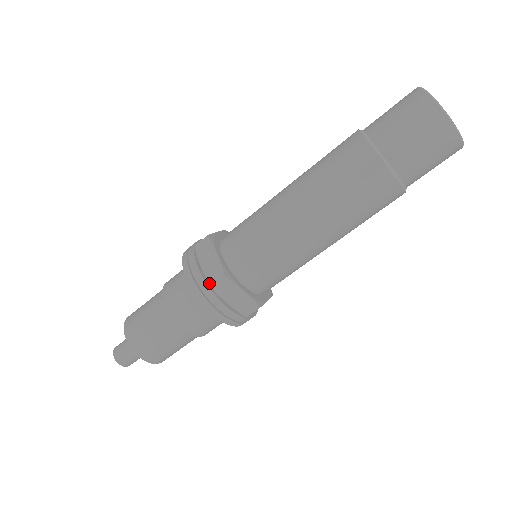
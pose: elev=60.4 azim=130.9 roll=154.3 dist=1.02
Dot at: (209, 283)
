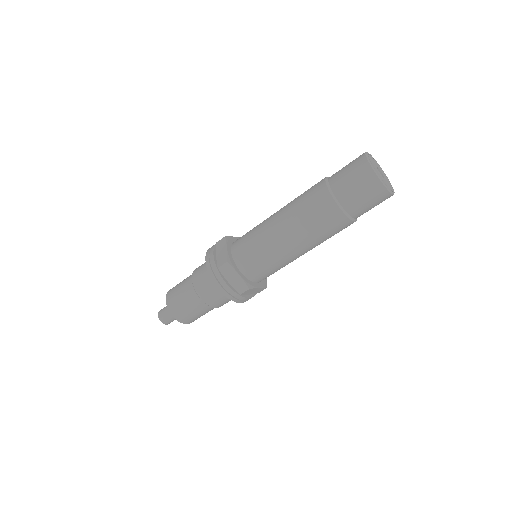
Dot at: (218, 265)
